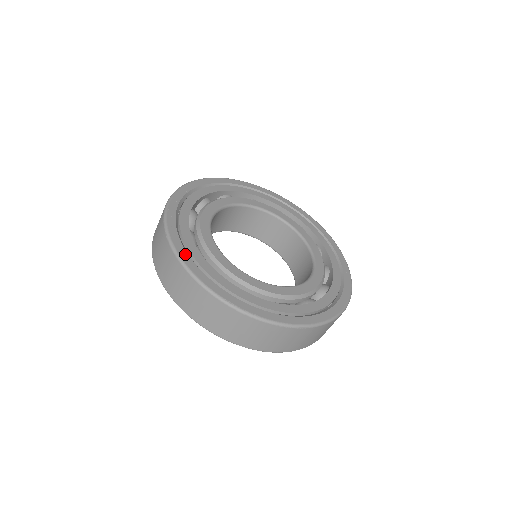
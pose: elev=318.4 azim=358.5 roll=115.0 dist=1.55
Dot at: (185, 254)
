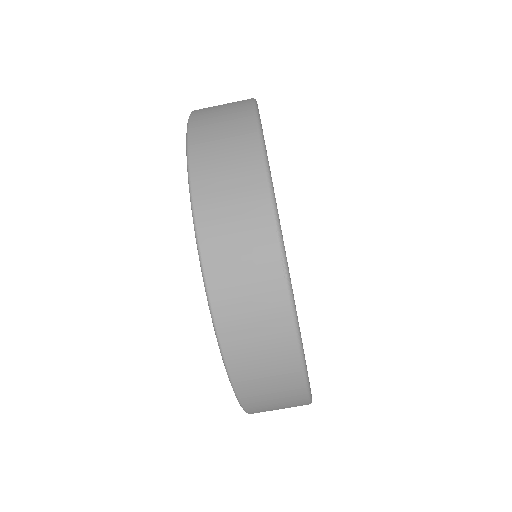
Dot at: occluded
